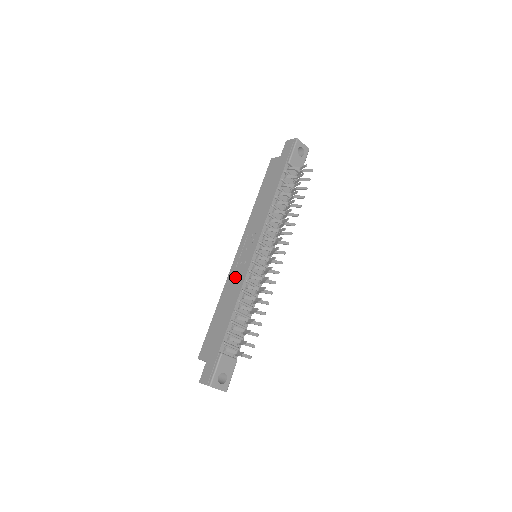
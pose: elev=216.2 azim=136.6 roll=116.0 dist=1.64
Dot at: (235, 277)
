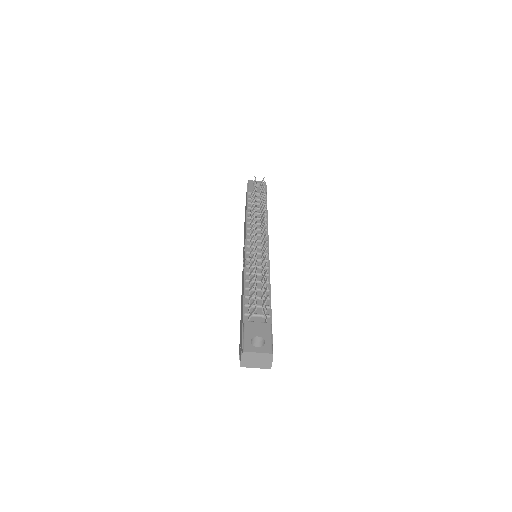
Dot at: occluded
